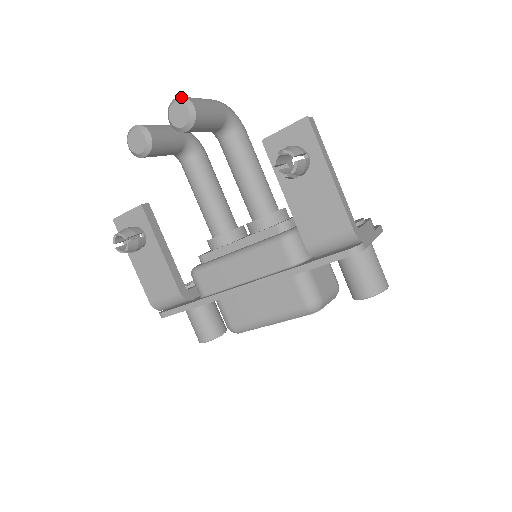
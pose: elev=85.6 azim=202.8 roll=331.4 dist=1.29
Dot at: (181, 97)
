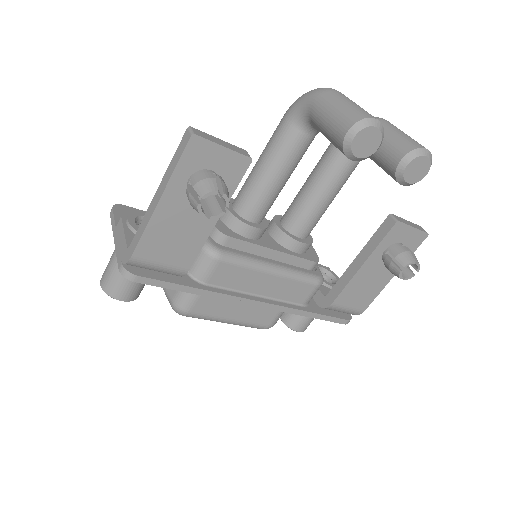
Dot at: occluded
